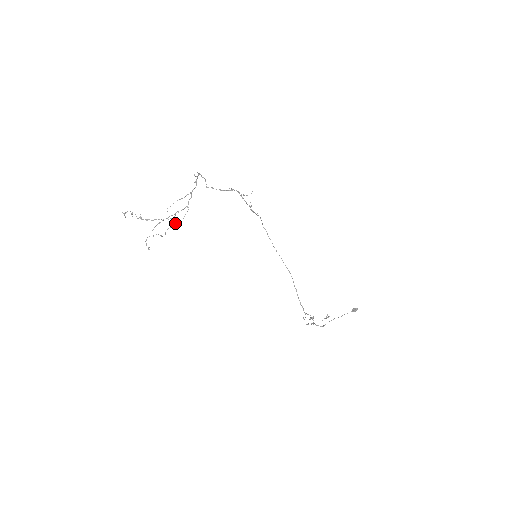
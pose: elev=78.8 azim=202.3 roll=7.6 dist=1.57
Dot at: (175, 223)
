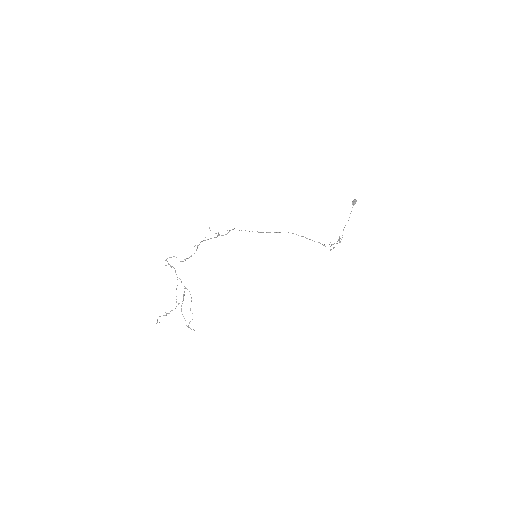
Dot at: occluded
